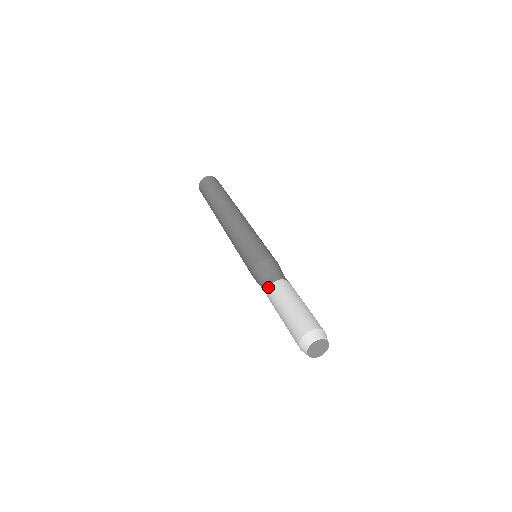
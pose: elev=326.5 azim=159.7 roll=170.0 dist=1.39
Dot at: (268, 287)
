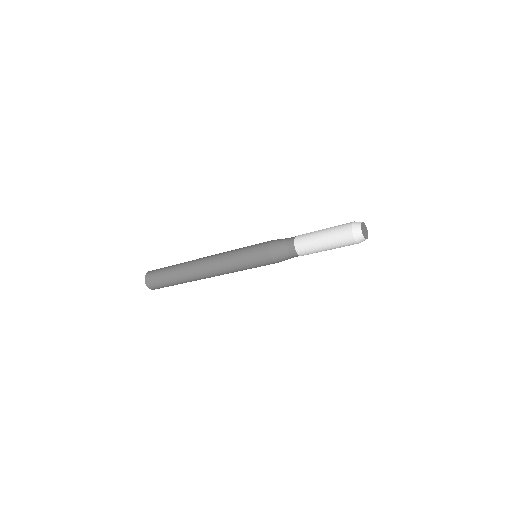
Dot at: (294, 239)
